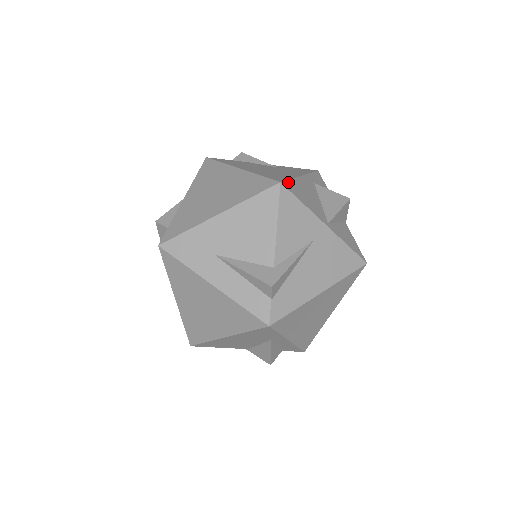
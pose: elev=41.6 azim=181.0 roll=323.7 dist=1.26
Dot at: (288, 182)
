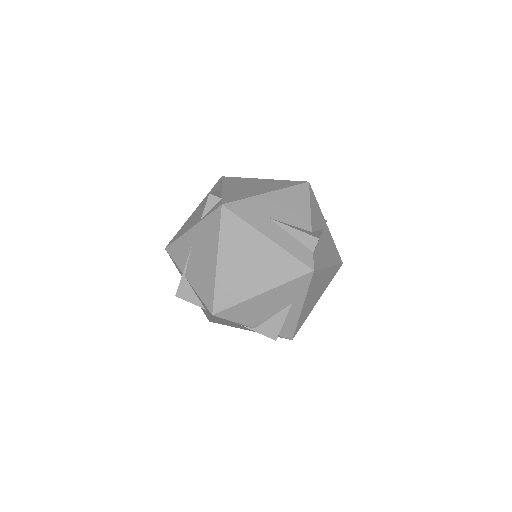
Dot at: occluded
